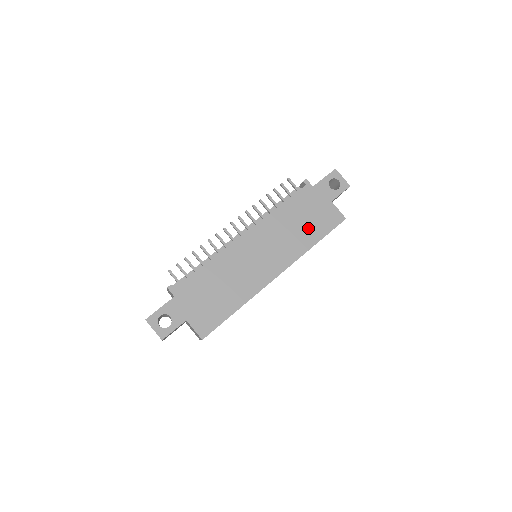
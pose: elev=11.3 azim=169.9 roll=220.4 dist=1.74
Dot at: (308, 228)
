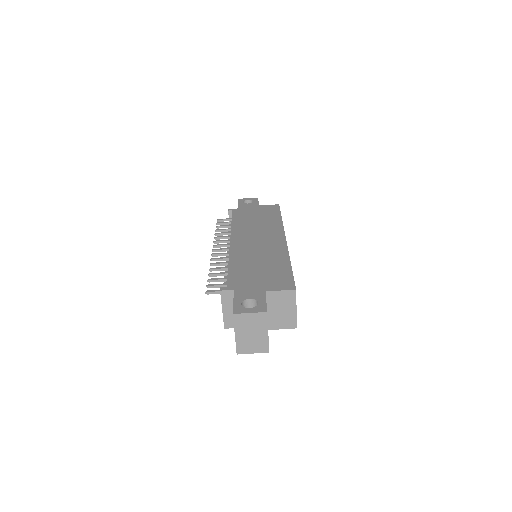
Dot at: (265, 218)
